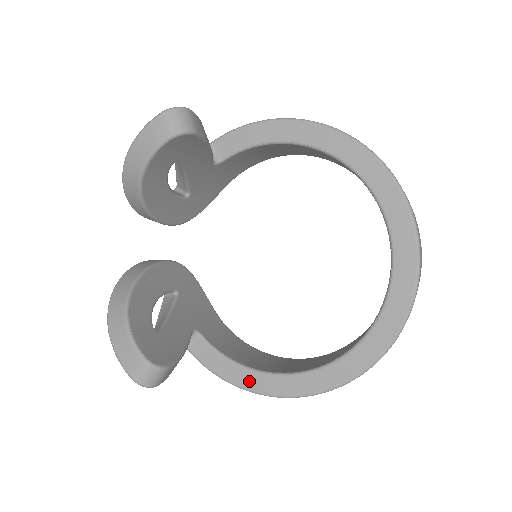
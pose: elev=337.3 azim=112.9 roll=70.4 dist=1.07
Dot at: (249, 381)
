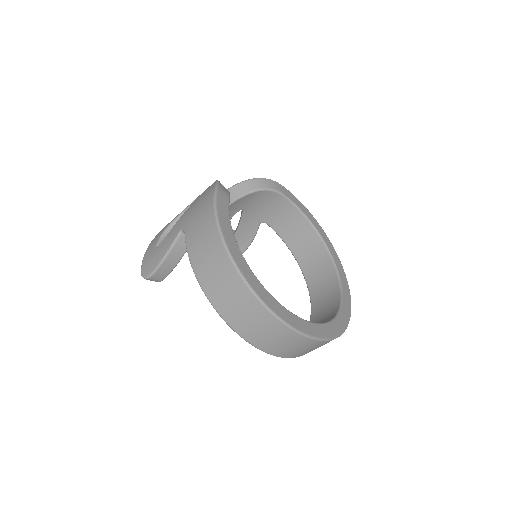
Dot at: occluded
